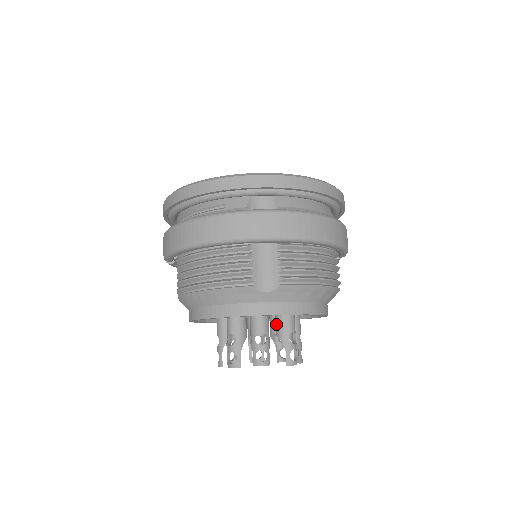
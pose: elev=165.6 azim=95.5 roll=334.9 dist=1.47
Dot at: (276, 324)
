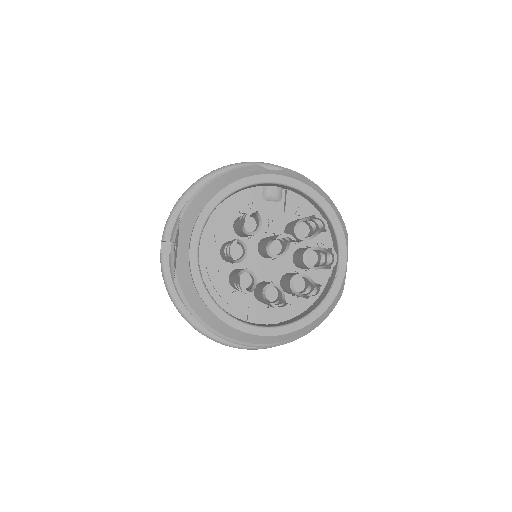
Dot at: (291, 226)
